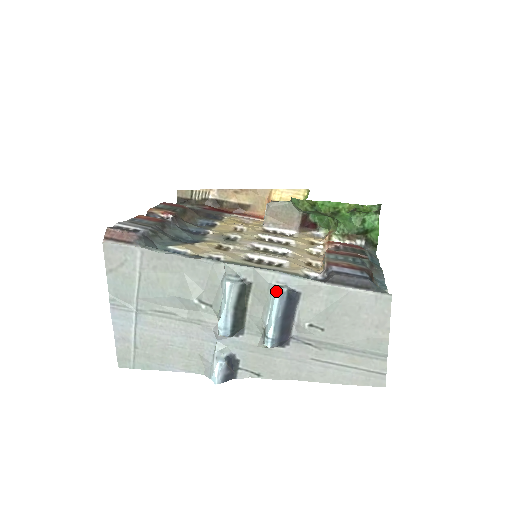
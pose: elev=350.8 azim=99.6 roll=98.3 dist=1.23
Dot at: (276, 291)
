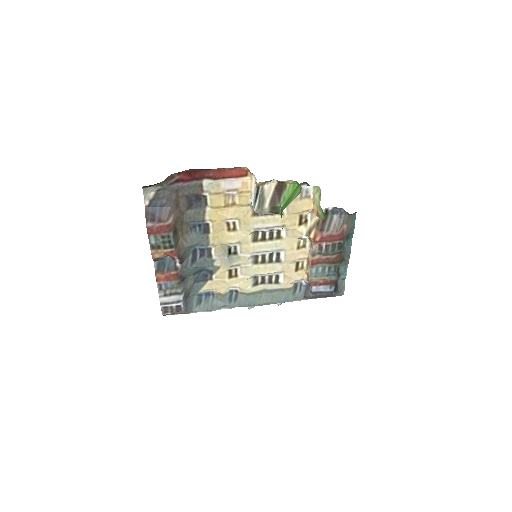
Dot at: occluded
